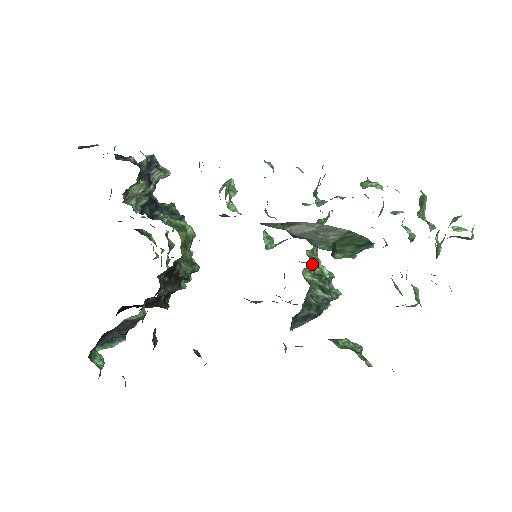
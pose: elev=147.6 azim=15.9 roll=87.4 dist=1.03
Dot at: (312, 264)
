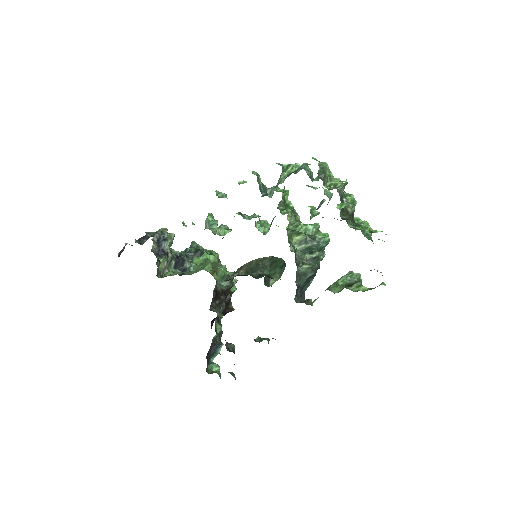
Dot at: (294, 237)
